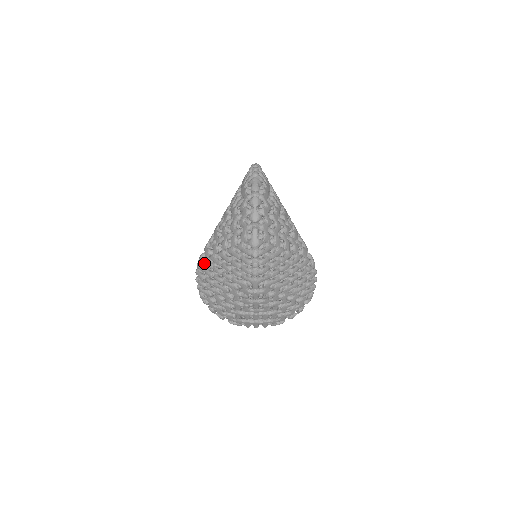
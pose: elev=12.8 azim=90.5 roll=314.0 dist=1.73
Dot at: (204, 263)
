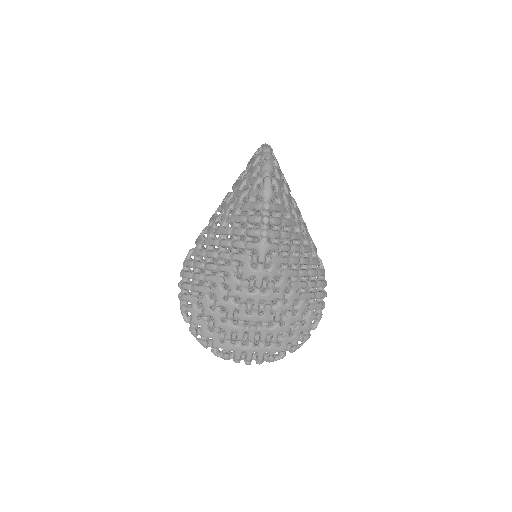
Dot at: (194, 254)
